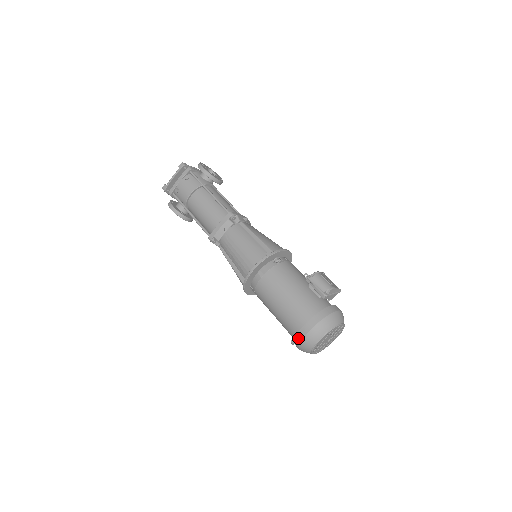
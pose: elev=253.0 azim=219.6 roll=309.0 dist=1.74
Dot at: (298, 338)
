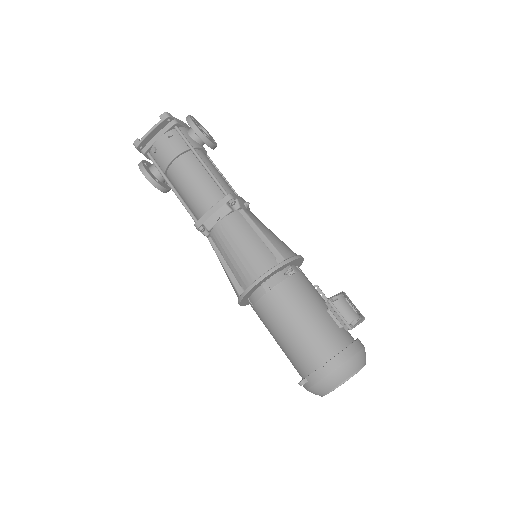
Dot at: (310, 380)
